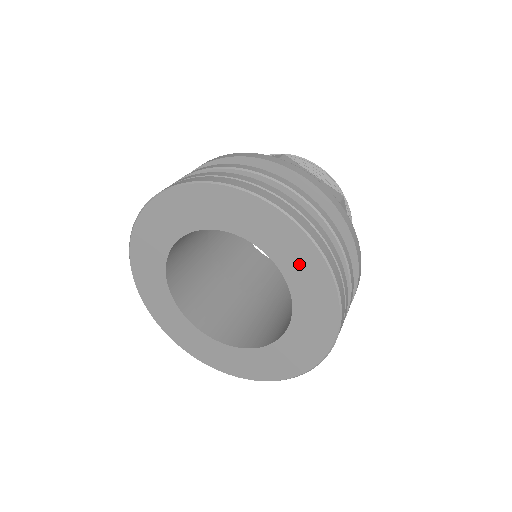
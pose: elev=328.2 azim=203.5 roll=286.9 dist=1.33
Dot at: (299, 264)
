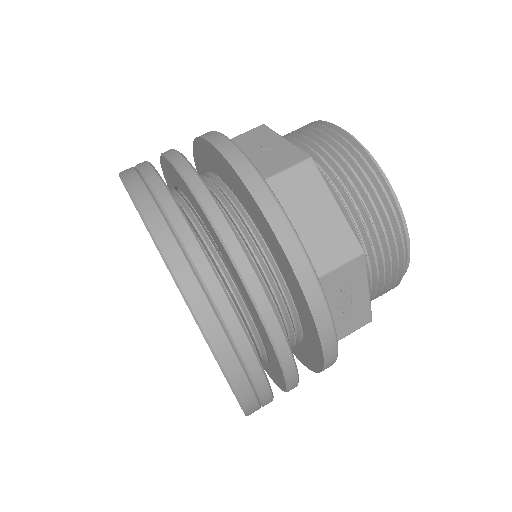
Dot at: occluded
